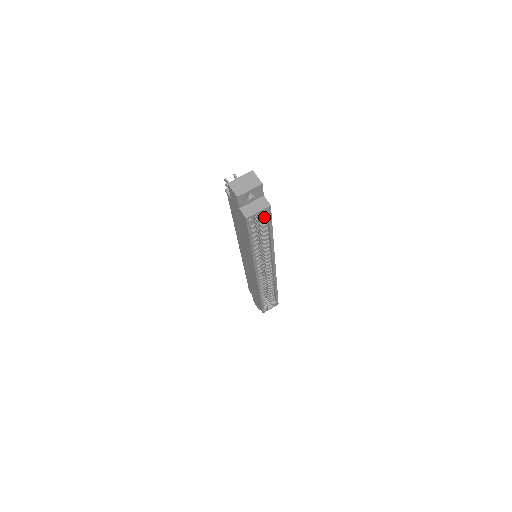
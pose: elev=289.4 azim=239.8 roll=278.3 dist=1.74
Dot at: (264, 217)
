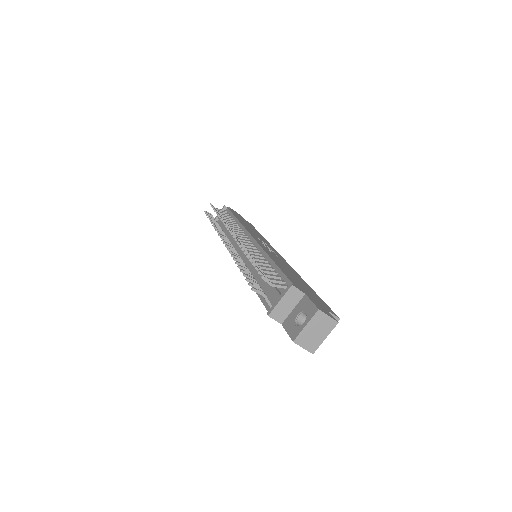
Dot at: occluded
